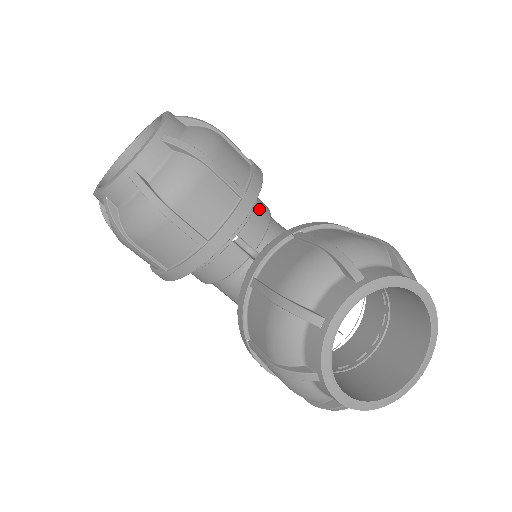
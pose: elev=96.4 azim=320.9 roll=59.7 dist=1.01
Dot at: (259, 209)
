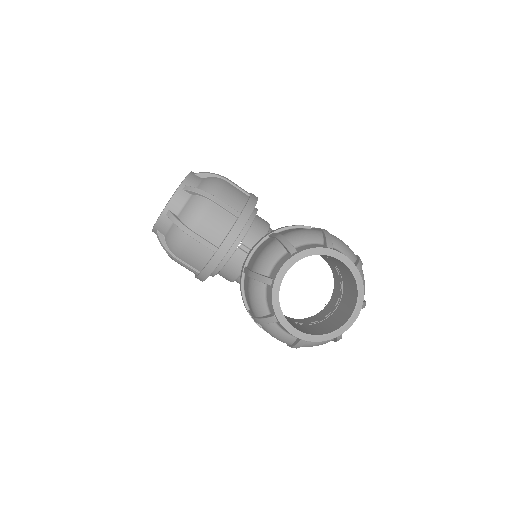
Dot at: (258, 225)
